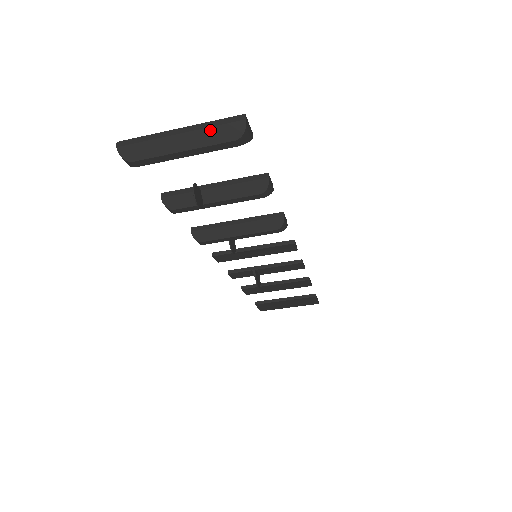
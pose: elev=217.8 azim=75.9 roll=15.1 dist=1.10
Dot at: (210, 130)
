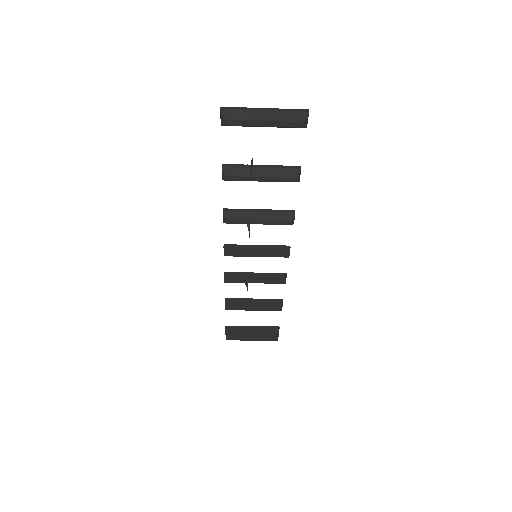
Dot at: (285, 113)
